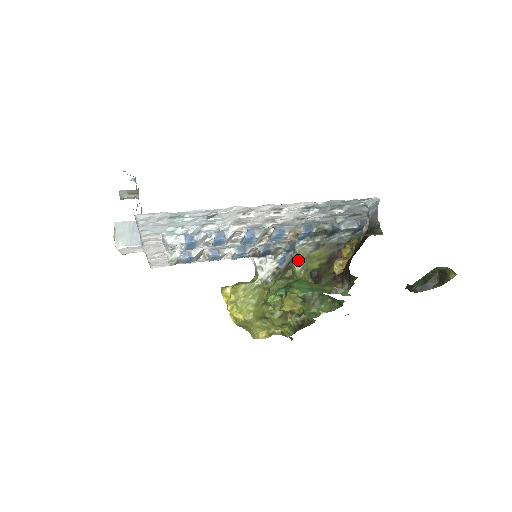
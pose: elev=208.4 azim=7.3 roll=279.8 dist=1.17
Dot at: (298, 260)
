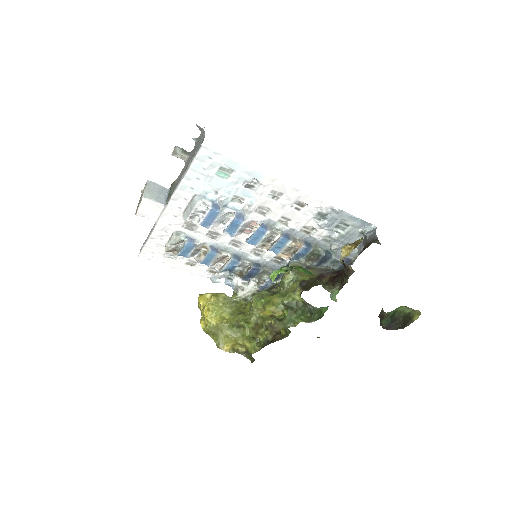
Dot at: (290, 272)
